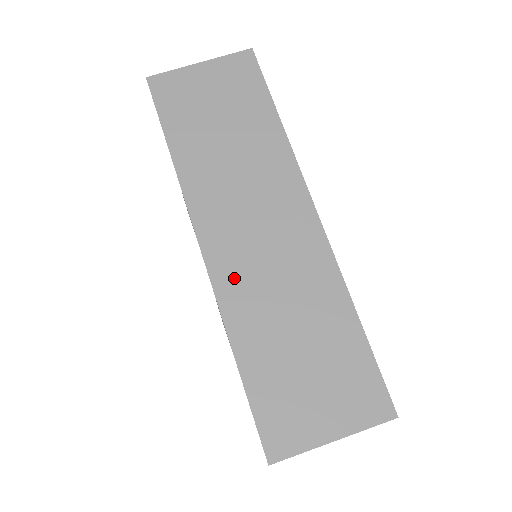
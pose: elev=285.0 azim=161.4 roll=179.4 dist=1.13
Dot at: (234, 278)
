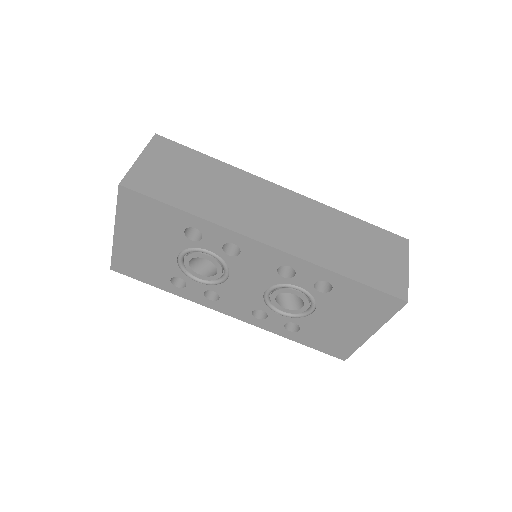
Dot at: (297, 244)
